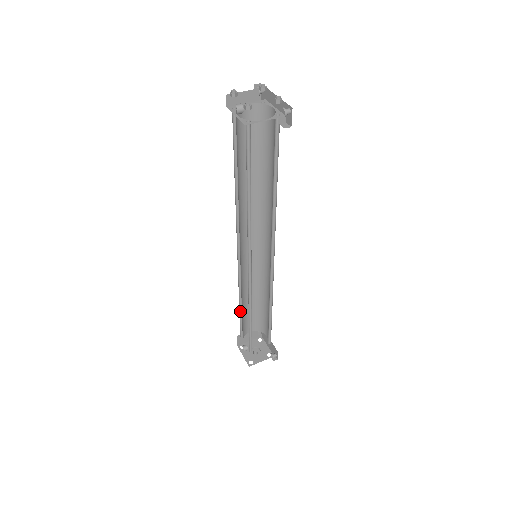
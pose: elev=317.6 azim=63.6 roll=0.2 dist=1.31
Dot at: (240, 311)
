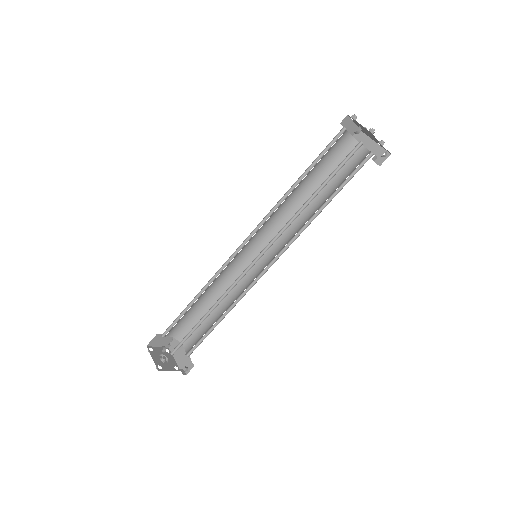
Dot at: occluded
